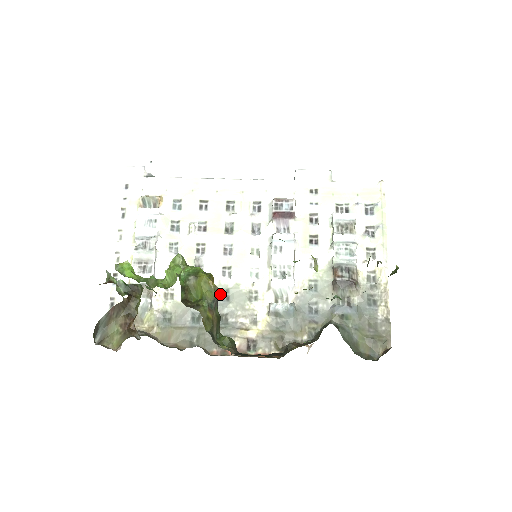
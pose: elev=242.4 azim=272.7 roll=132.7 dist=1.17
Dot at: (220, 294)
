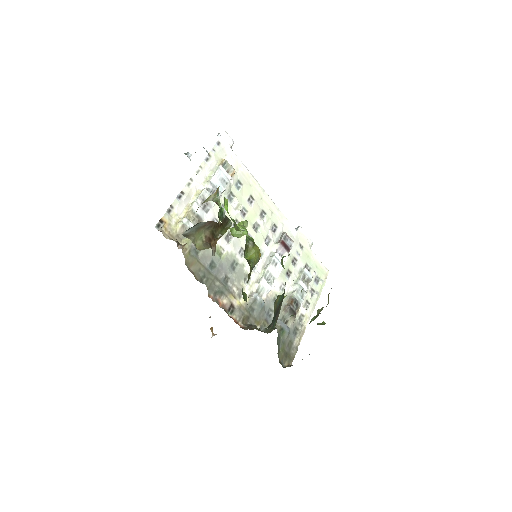
Dot at: (232, 262)
